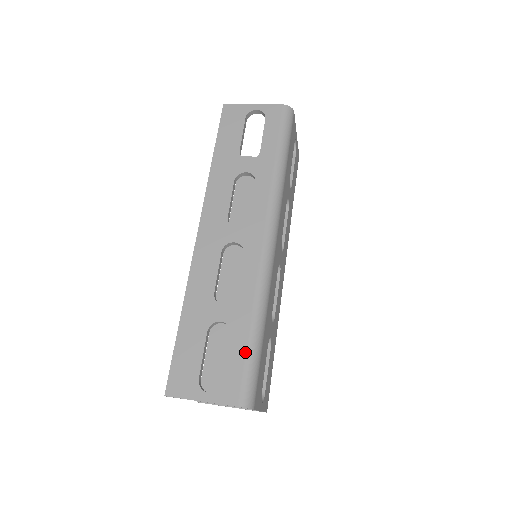
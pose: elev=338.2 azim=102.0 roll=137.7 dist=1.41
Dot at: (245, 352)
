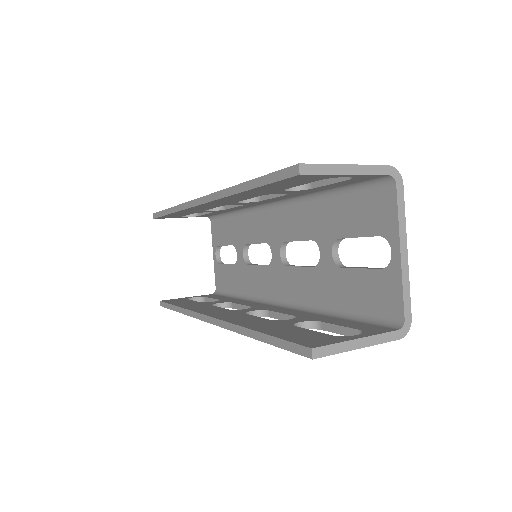
Dot at: occluded
